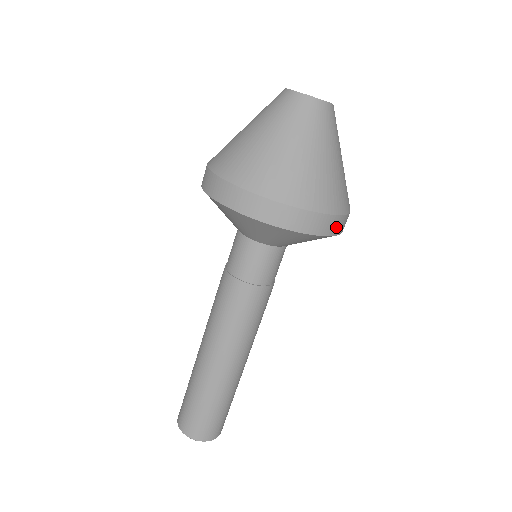
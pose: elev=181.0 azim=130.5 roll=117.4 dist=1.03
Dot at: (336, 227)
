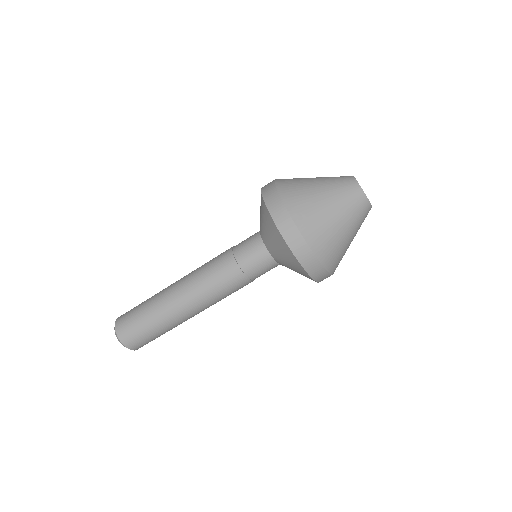
Dot at: (316, 272)
